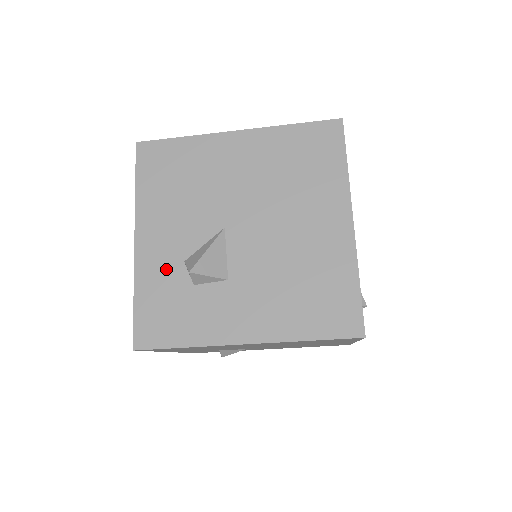
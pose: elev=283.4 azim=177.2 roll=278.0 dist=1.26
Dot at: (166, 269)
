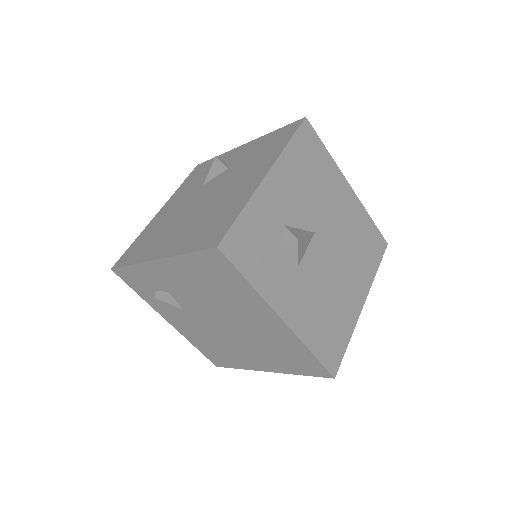
Dot at: (272, 217)
